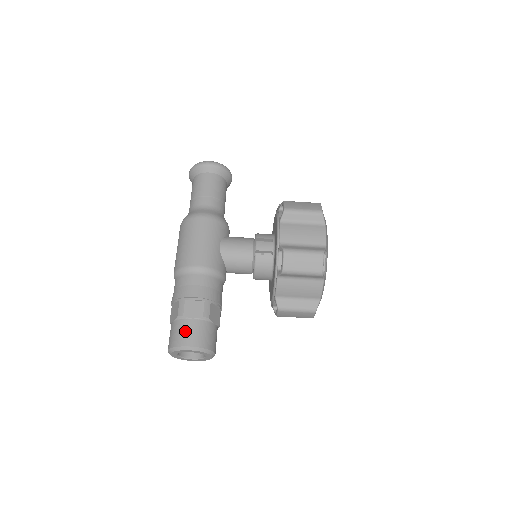
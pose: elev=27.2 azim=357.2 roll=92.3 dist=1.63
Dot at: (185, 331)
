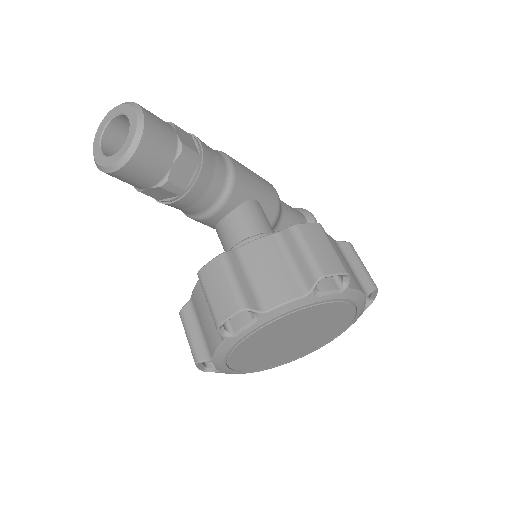
Dot at: (158, 117)
